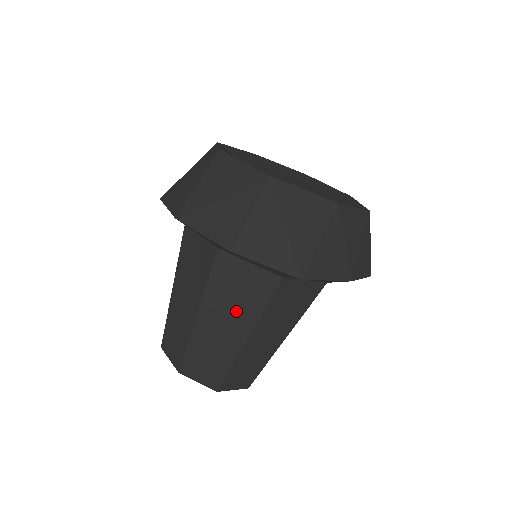
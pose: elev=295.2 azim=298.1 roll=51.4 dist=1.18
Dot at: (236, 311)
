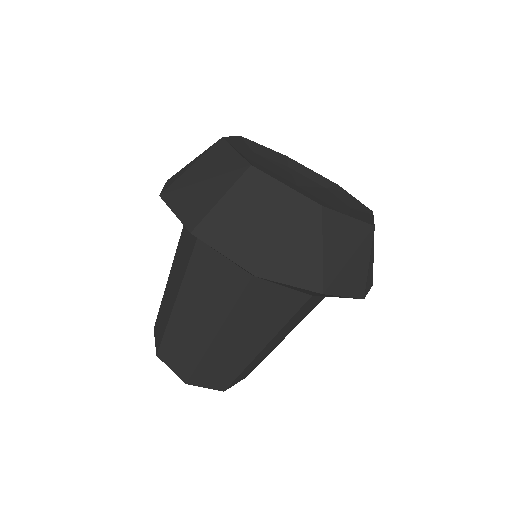
Dot at: (209, 303)
